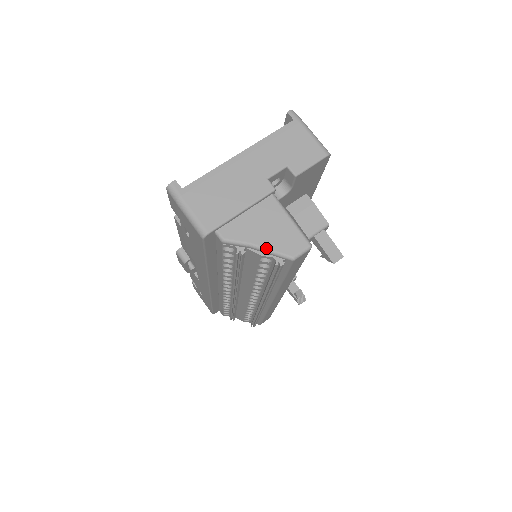
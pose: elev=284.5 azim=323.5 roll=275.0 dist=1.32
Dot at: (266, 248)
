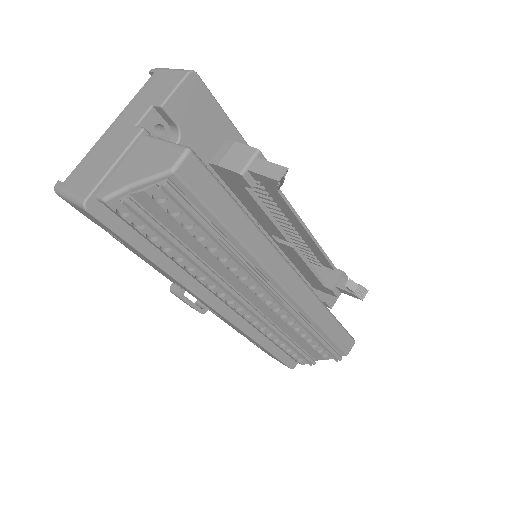
Dot at: (143, 179)
